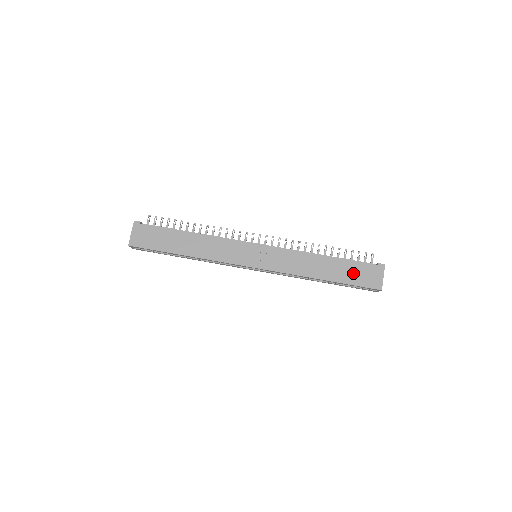
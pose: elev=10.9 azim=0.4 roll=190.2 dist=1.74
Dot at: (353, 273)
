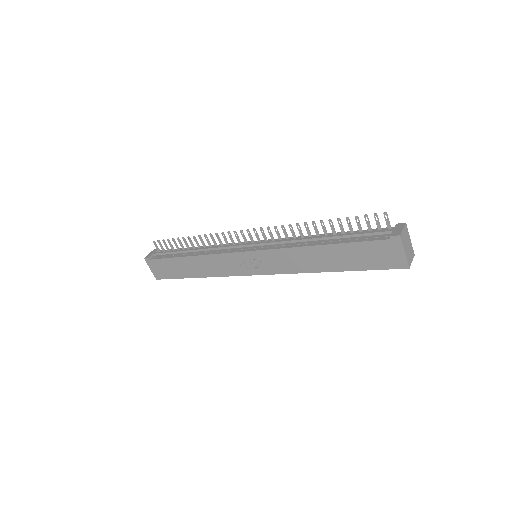
Dot at: (362, 257)
